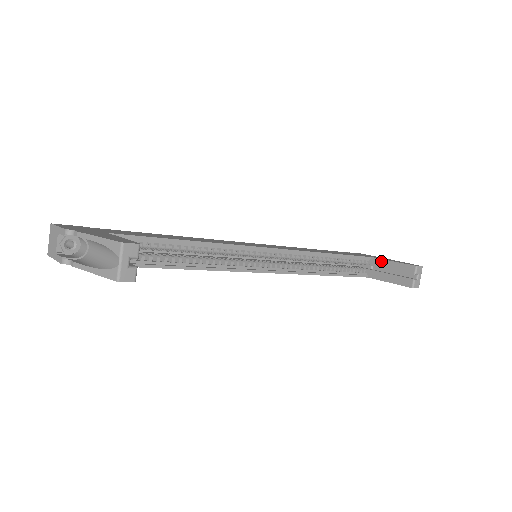
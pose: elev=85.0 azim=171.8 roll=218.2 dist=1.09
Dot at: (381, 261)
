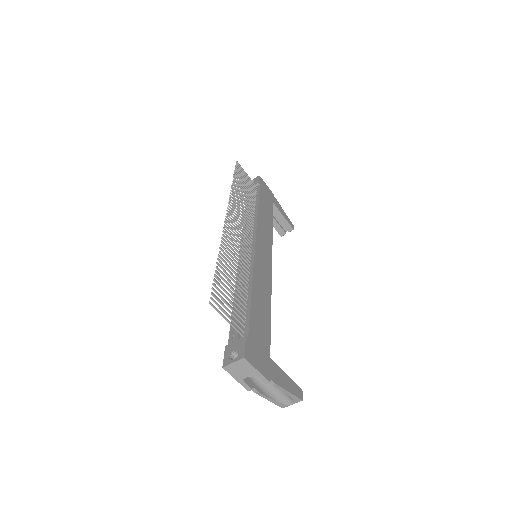
Dot at: (277, 210)
